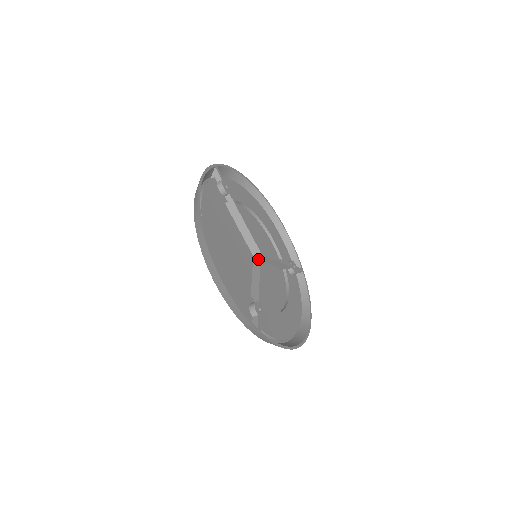
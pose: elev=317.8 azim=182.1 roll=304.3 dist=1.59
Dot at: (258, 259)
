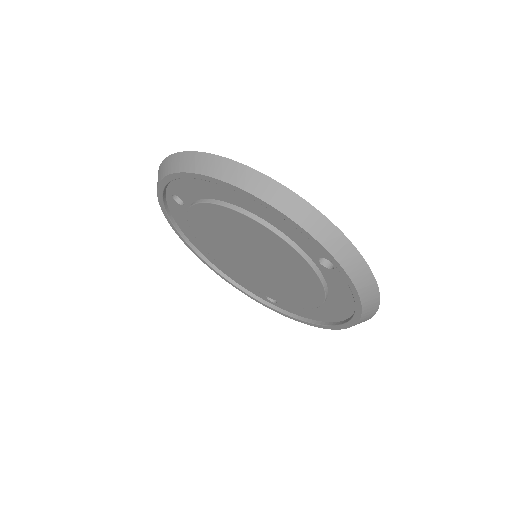
Dot at: occluded
